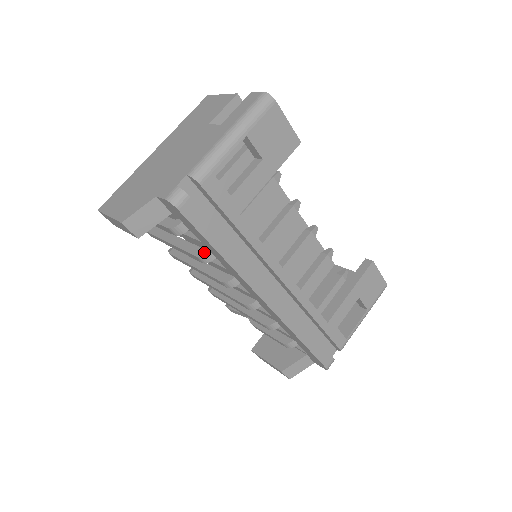
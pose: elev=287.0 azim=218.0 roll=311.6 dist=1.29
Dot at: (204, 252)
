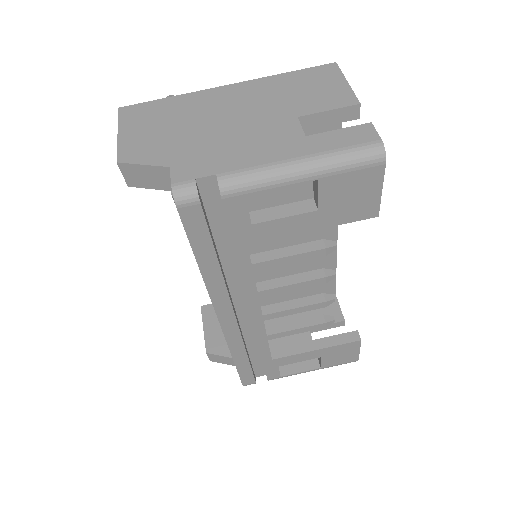
Dot at: occluded
